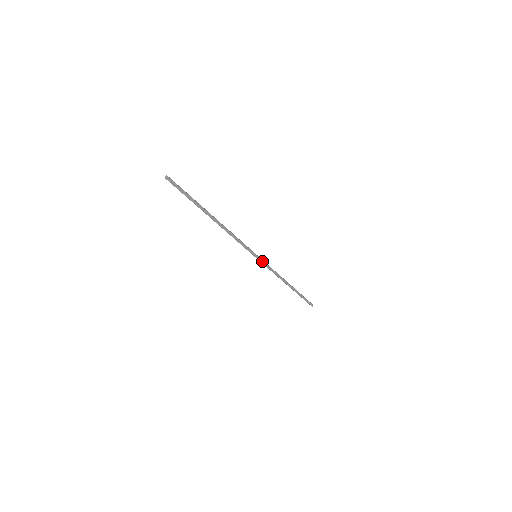
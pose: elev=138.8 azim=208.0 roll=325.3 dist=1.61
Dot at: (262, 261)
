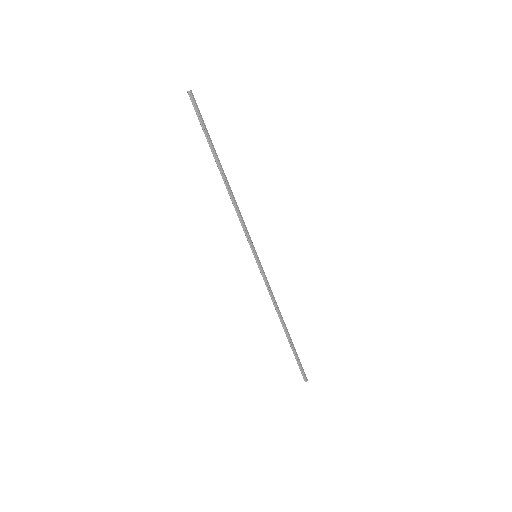
Dot at: (261, 267)
